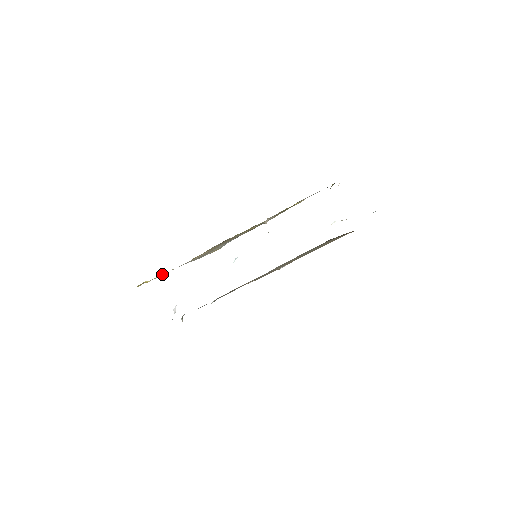
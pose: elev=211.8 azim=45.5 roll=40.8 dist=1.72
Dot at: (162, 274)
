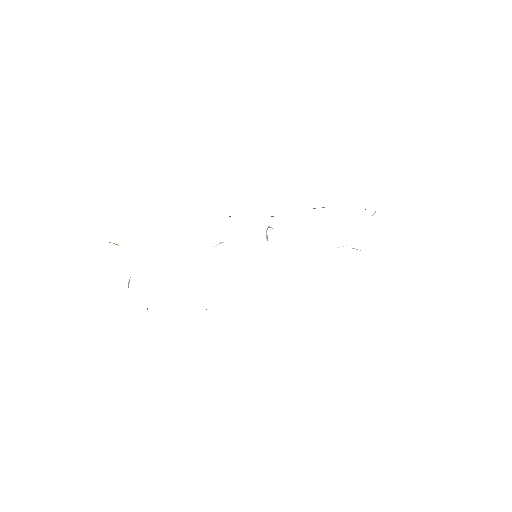
Dot at: occluded
